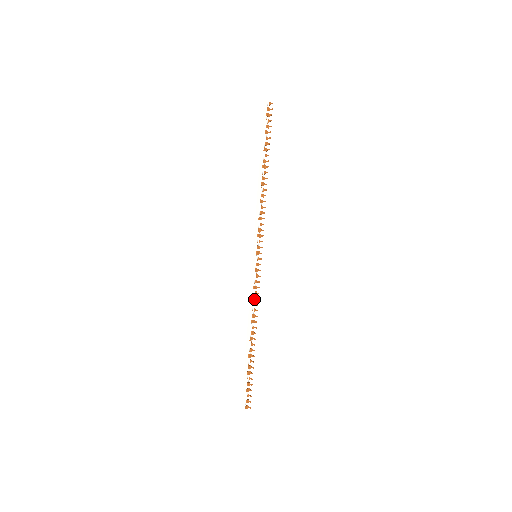
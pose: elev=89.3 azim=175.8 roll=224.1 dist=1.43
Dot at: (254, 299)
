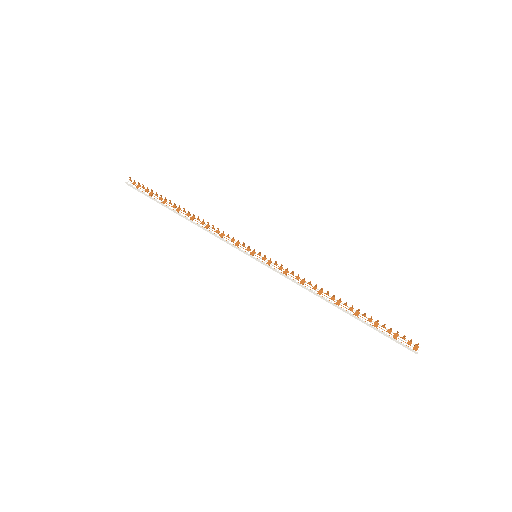
Dot at: (297, 279)
